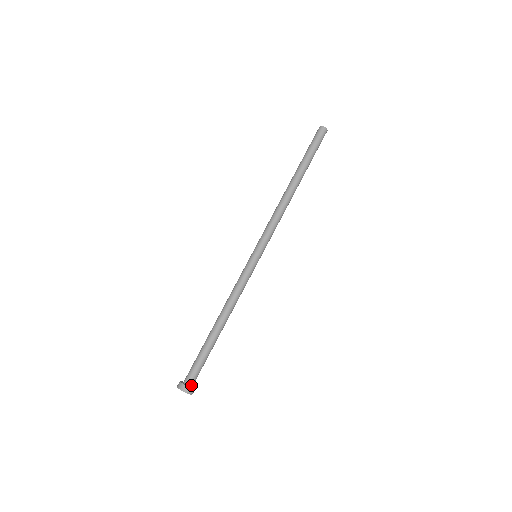
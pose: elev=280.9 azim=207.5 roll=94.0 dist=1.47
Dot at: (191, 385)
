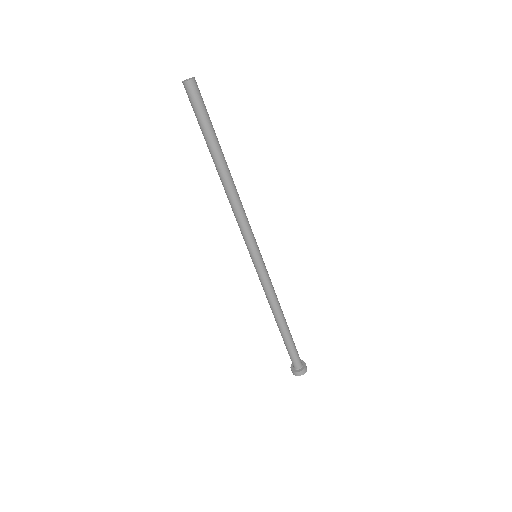
Dot at: (298, 368)
